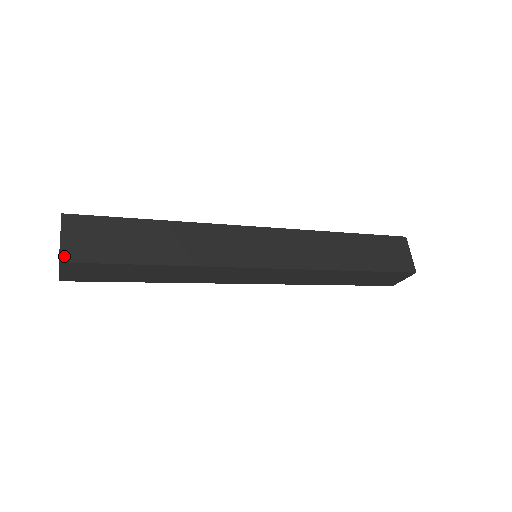
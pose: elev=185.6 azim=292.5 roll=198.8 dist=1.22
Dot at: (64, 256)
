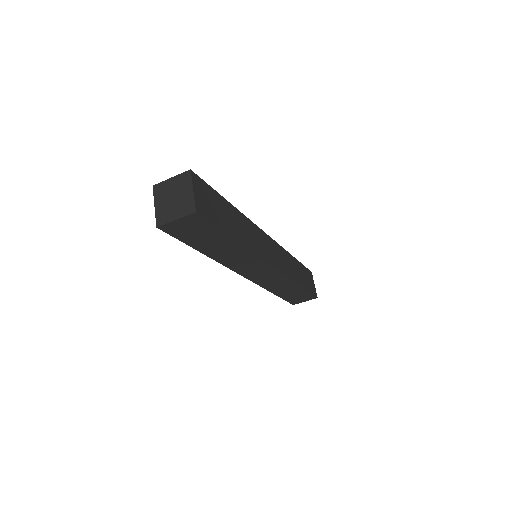
Dot at: (197, 208)
